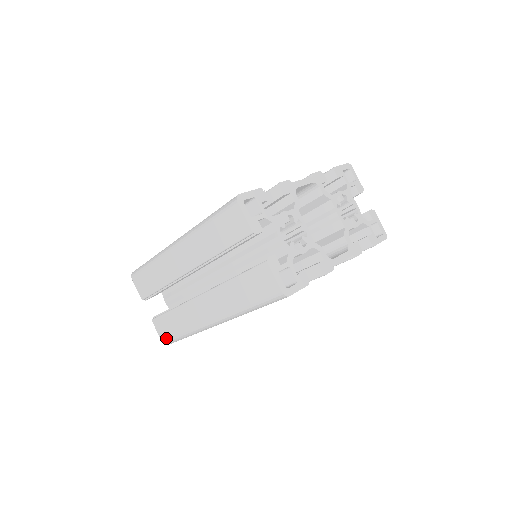
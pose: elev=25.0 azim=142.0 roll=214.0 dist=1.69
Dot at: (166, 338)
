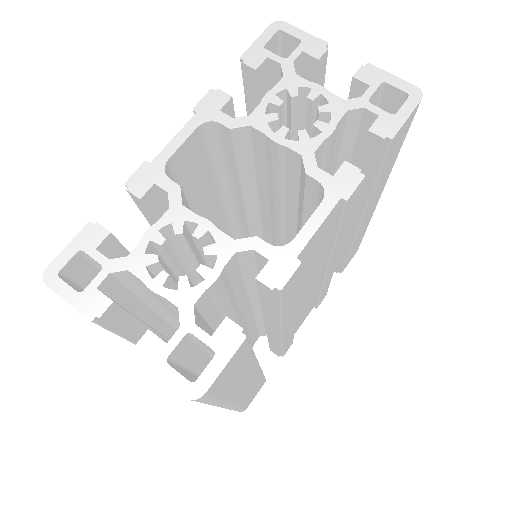
Dot at: occluded
